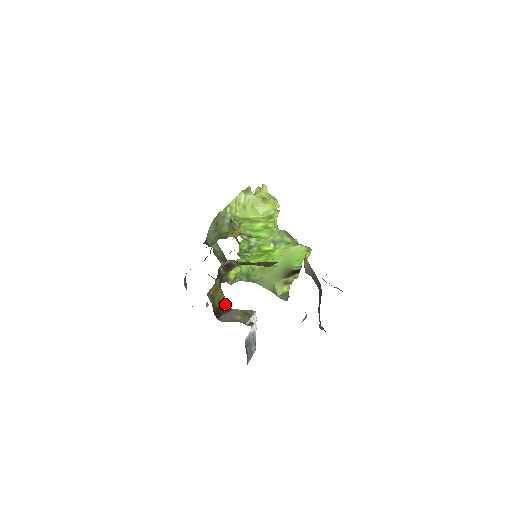
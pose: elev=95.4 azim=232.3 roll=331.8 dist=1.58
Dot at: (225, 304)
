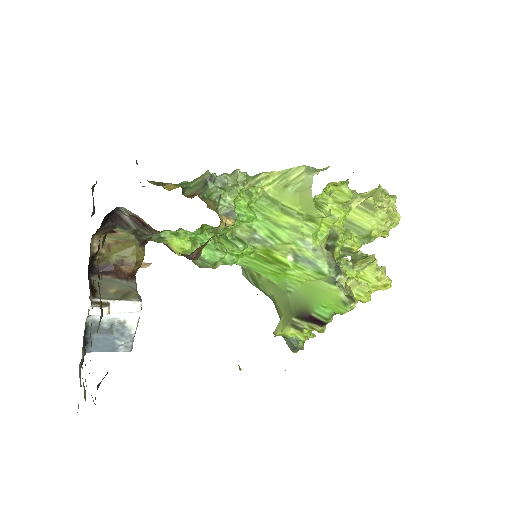
Dot at: (129, 269)
